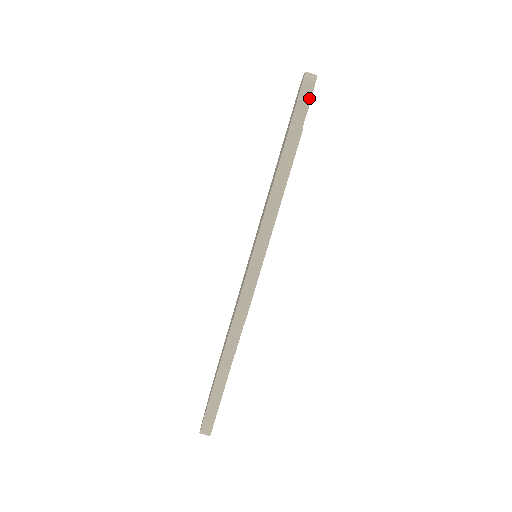
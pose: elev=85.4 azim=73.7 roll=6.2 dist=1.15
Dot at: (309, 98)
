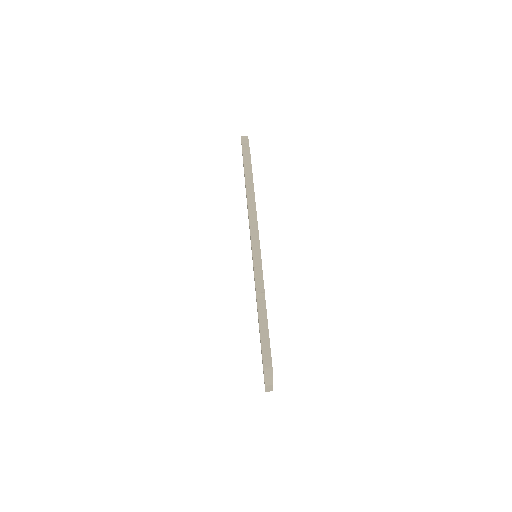
Dot at: occluded
